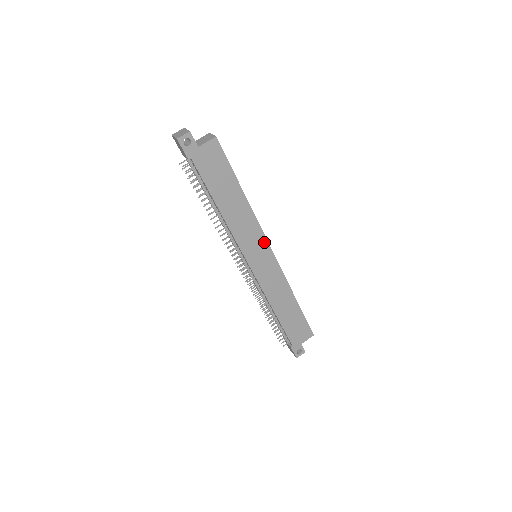
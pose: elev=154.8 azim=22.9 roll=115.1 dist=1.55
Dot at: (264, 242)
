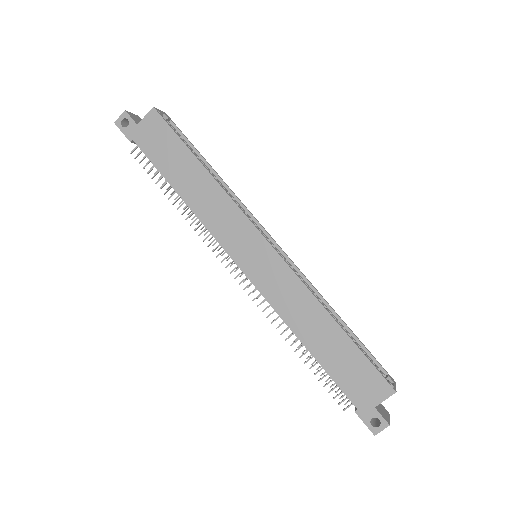
Dot at: (251, 230)
